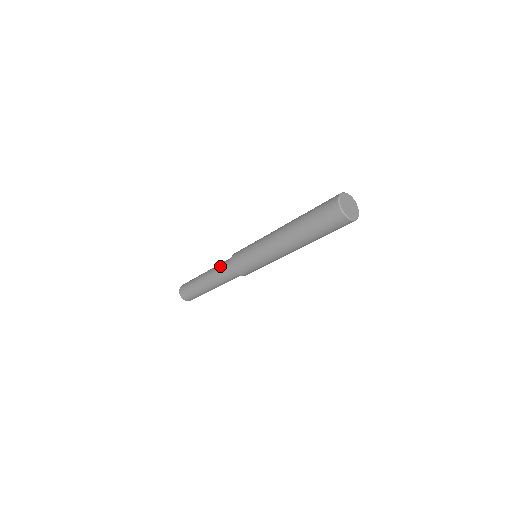
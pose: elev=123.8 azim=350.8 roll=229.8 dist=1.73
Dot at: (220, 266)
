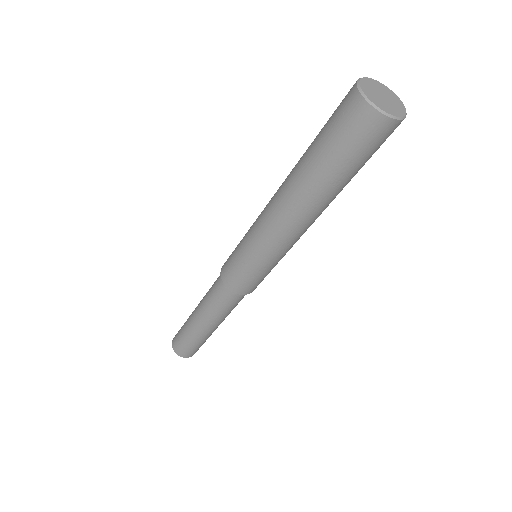
Dot at: (212, 298)
